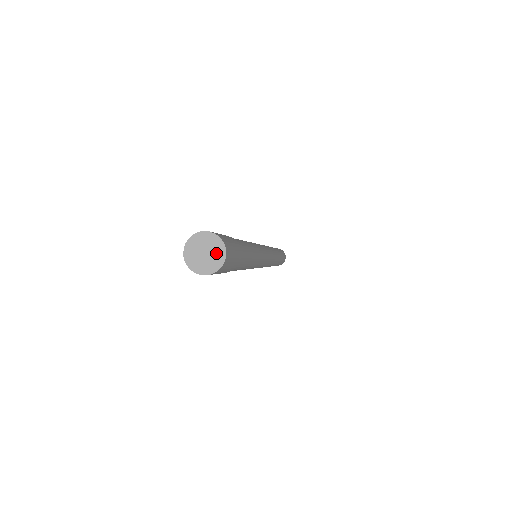
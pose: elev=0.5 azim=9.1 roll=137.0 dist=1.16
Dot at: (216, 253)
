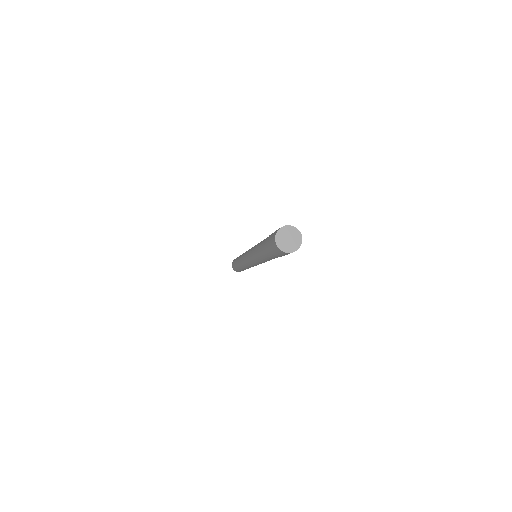
Dot at: (296, 238)
